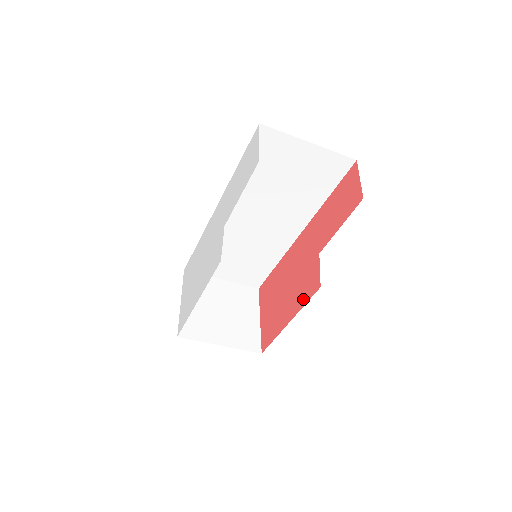
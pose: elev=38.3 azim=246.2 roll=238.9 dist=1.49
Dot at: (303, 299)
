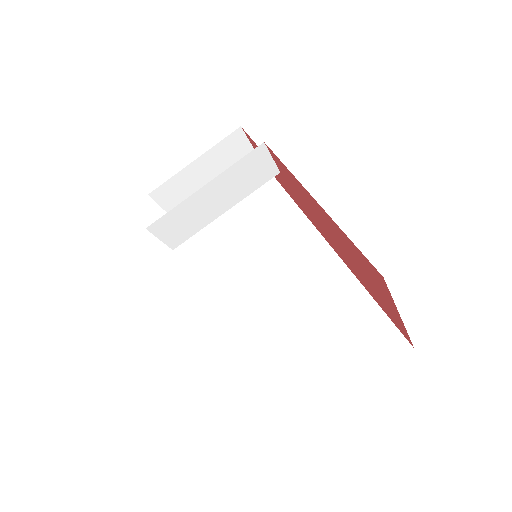
Dot at: (290, 175)
